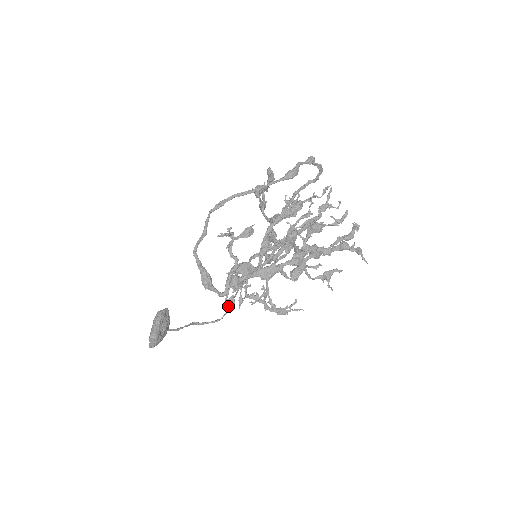
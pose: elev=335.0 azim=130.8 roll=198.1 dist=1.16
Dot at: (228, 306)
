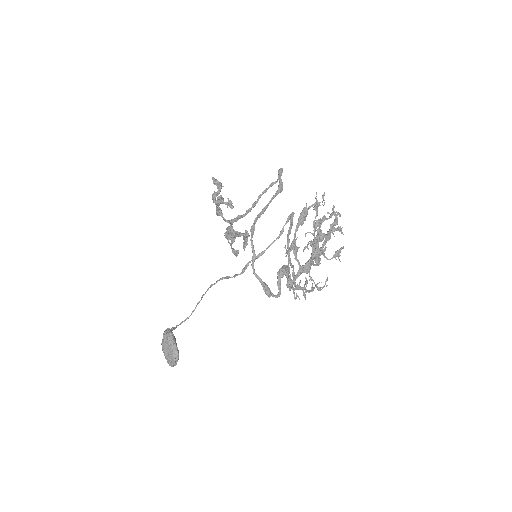
Dot at: (199, 302)
